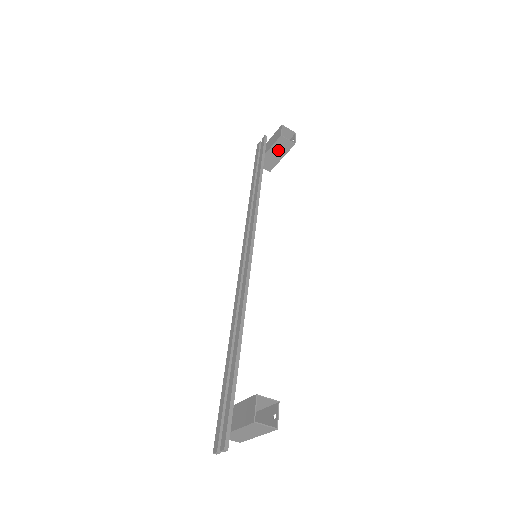
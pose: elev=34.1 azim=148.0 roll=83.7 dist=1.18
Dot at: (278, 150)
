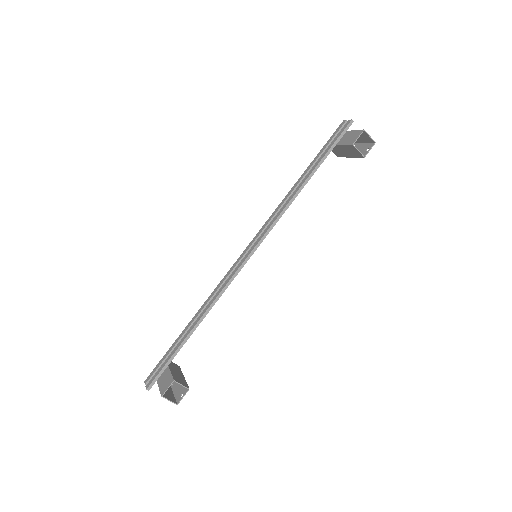
Dot at: (348, 151)
